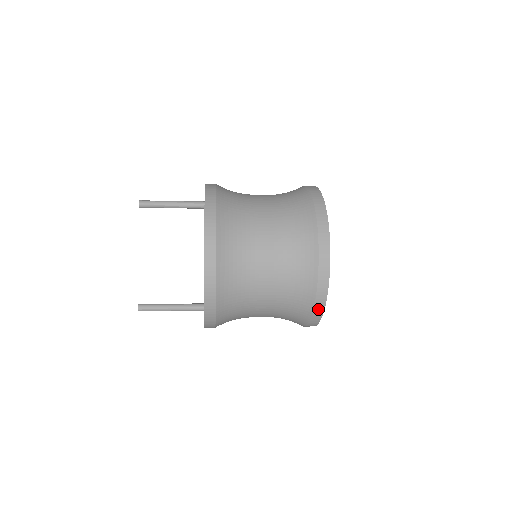
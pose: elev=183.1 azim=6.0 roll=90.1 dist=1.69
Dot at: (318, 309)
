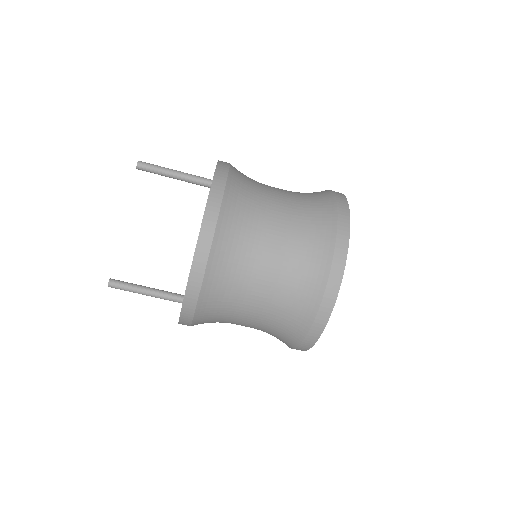
Dot at: (311, 337)
